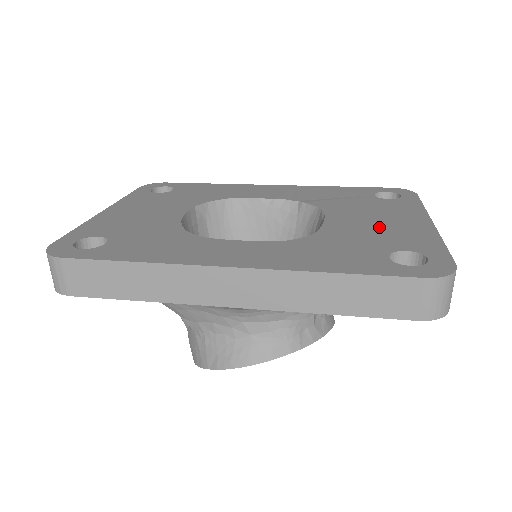
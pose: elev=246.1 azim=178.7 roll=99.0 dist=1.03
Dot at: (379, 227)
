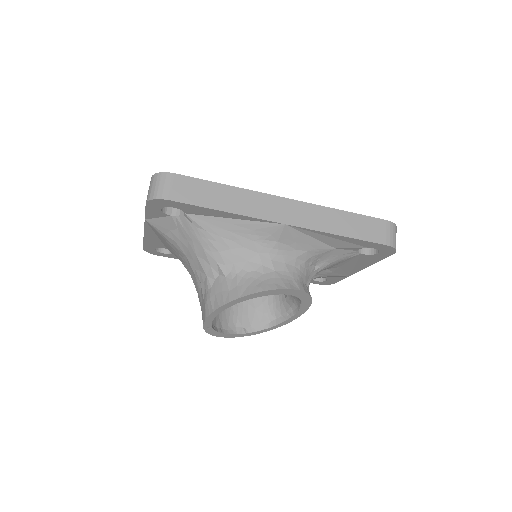
Dot at: occluded
